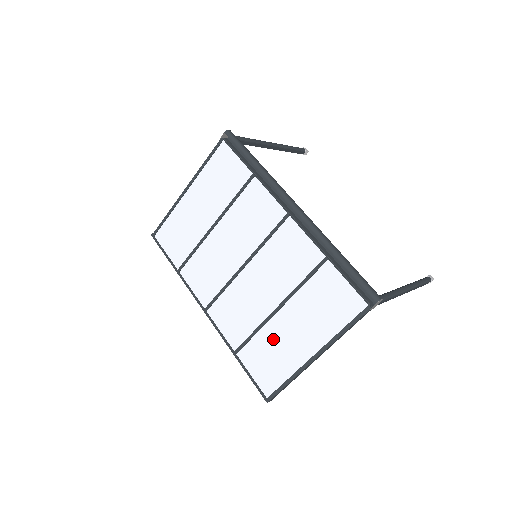
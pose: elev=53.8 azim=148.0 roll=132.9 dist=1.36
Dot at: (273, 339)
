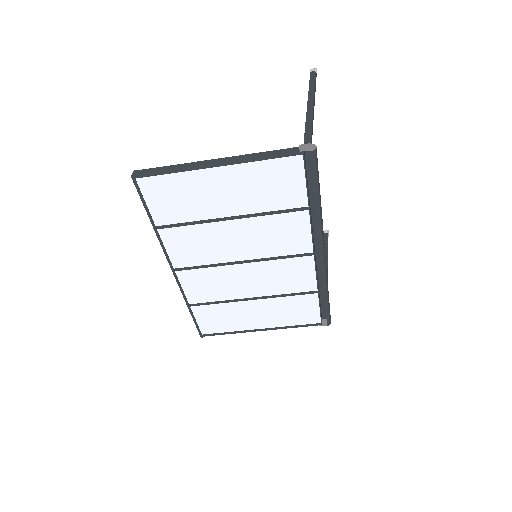
Dot at: (233, 311)
